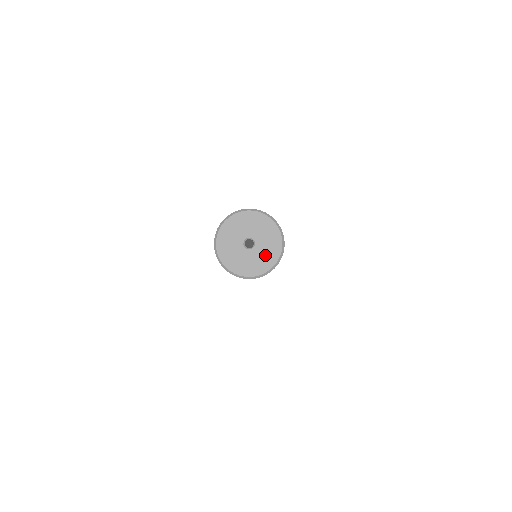
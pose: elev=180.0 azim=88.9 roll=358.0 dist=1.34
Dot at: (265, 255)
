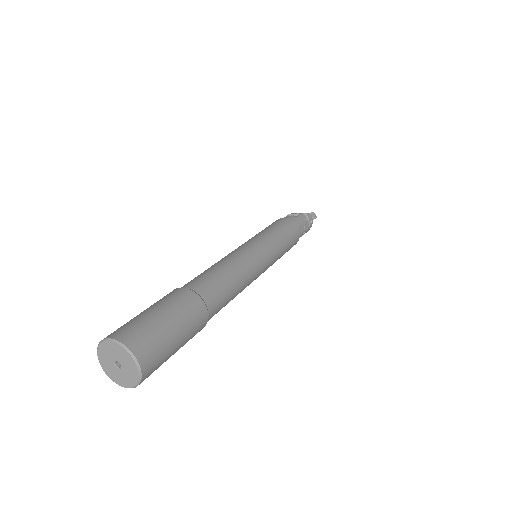
Dot at: (130, 374)
